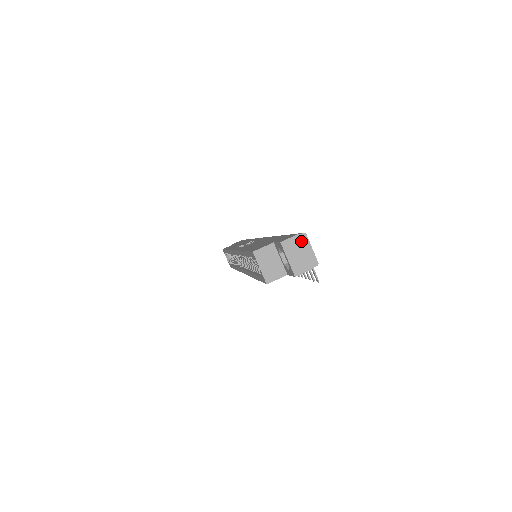
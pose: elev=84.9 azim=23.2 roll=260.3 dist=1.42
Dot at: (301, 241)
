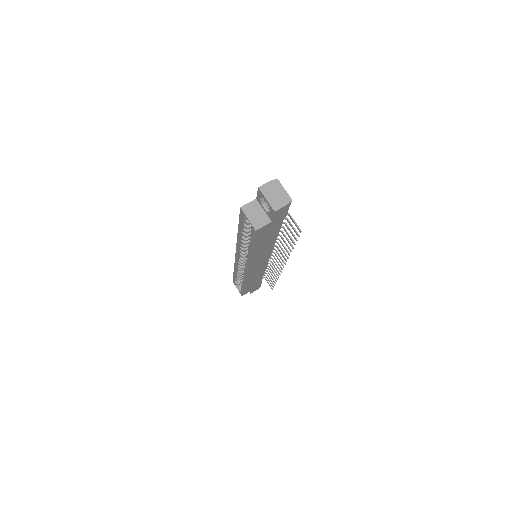
Dot at: (275, 185)
